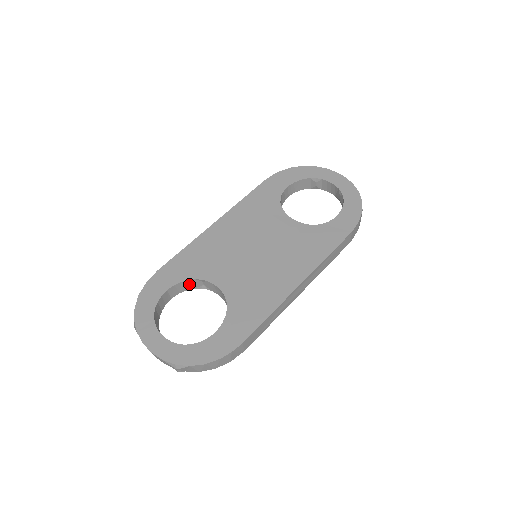
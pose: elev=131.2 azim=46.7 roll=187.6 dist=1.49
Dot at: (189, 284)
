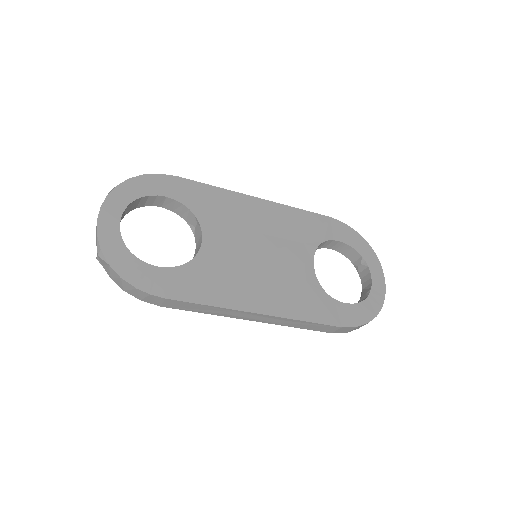
Dot at: (186, 213)
